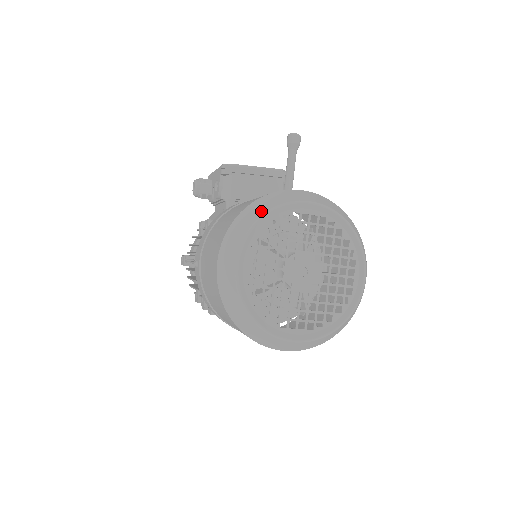
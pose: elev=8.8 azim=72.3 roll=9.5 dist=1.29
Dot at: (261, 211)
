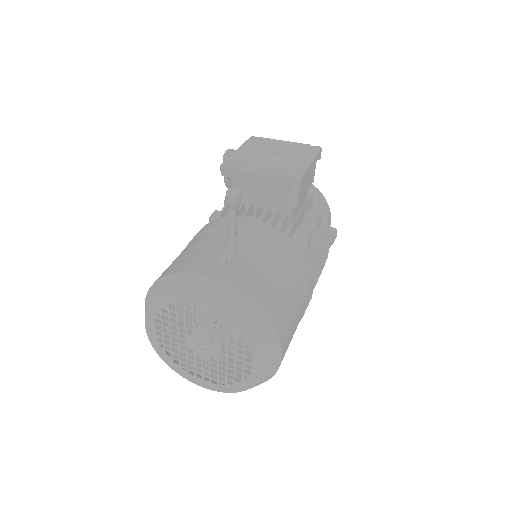
Dot at: (159, 294)
